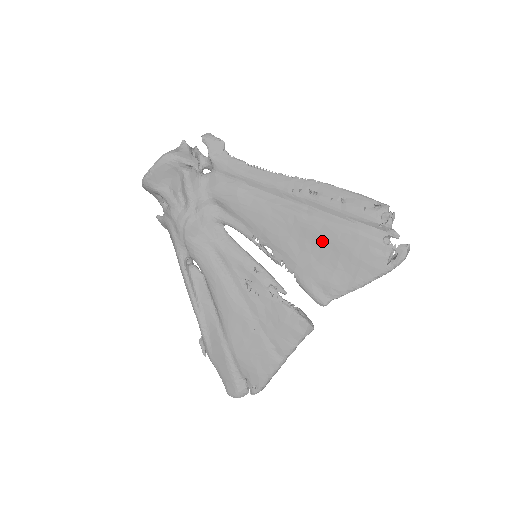
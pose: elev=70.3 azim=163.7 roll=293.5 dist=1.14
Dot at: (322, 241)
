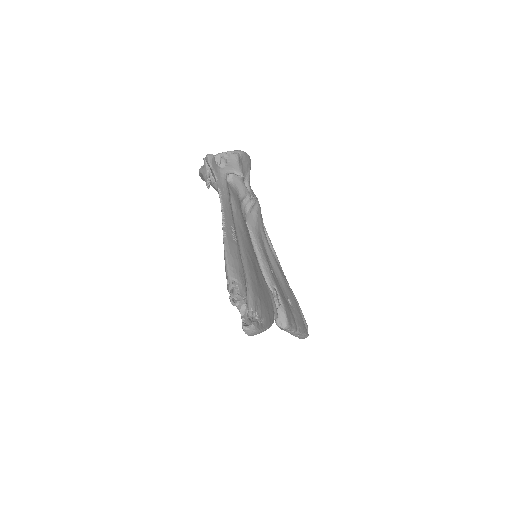
Dot at: occluded
